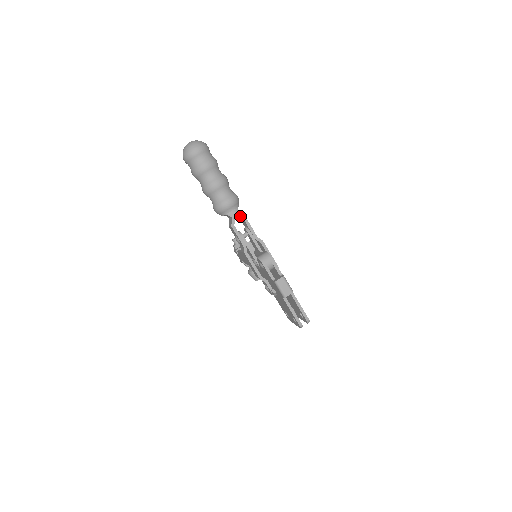
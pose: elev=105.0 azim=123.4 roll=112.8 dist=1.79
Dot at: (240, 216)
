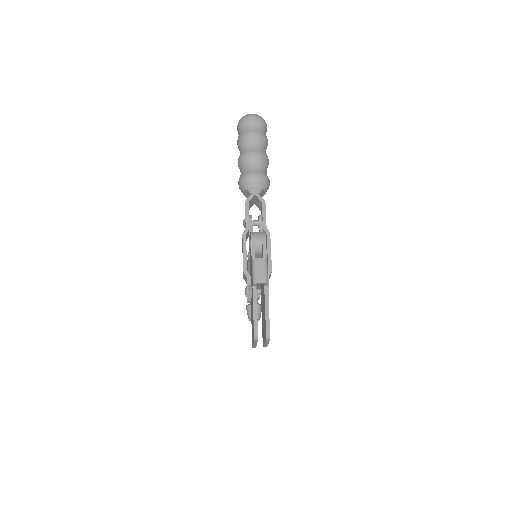
Dot at: (260, 197)
